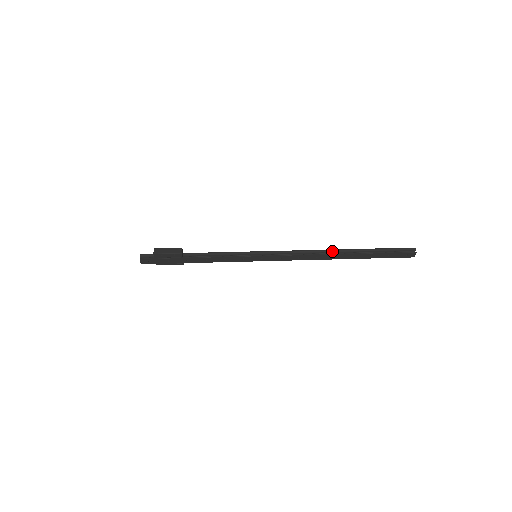
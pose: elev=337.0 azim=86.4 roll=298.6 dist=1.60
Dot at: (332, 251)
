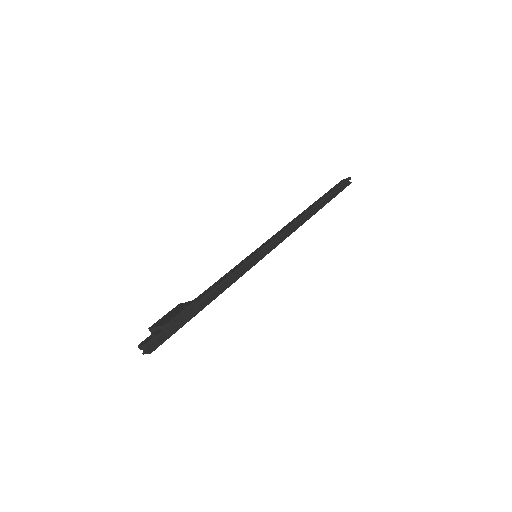
Dot at: (309, 213)
